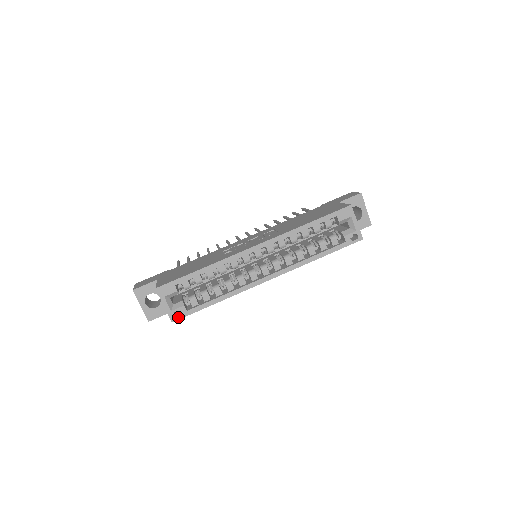
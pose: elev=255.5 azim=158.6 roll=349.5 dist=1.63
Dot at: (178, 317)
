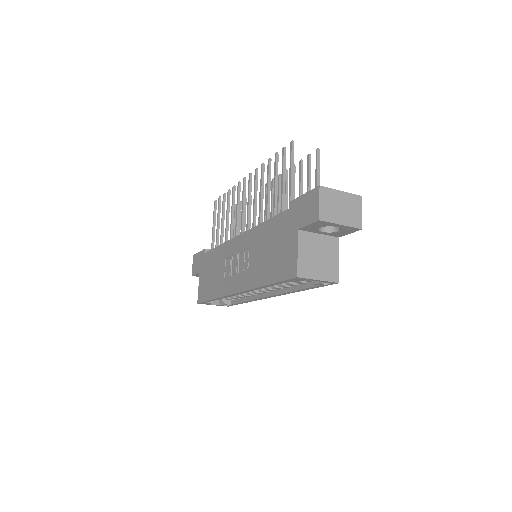
Dot at: occluded
